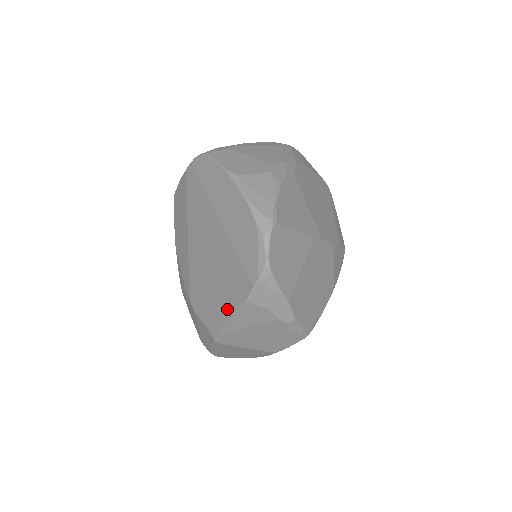
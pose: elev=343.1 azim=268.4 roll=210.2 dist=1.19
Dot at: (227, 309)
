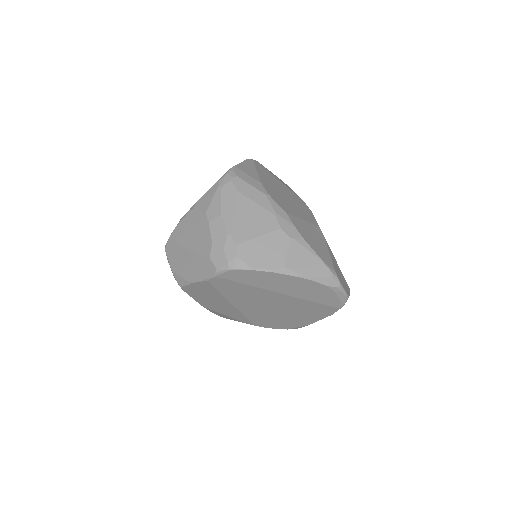
Dot at: (310, 320)
